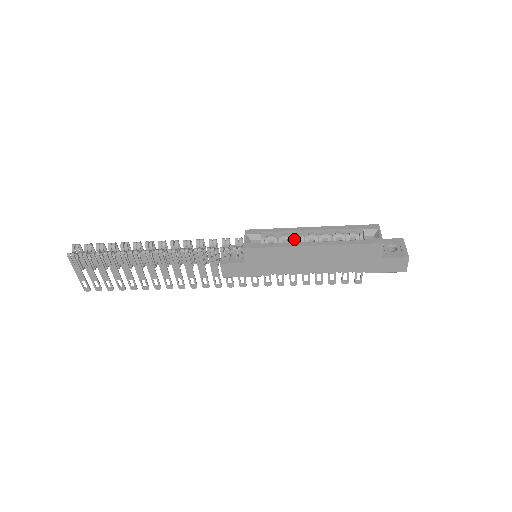
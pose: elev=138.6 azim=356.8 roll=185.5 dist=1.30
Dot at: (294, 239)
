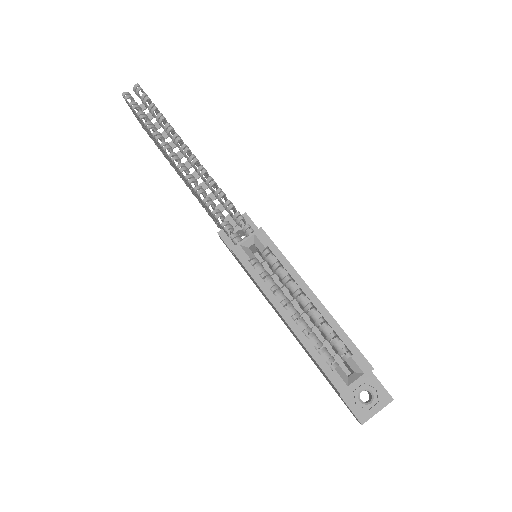
Dot at: (289, 286)
